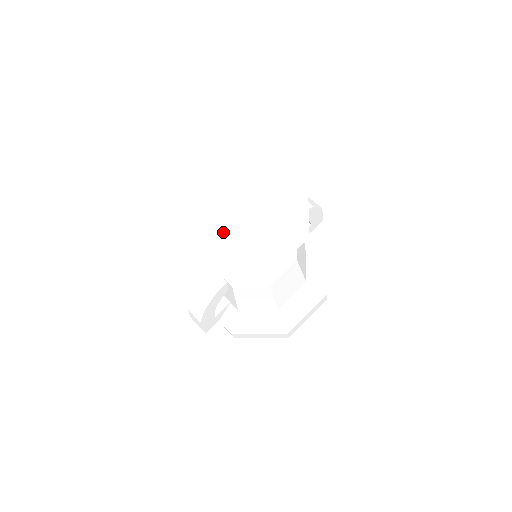
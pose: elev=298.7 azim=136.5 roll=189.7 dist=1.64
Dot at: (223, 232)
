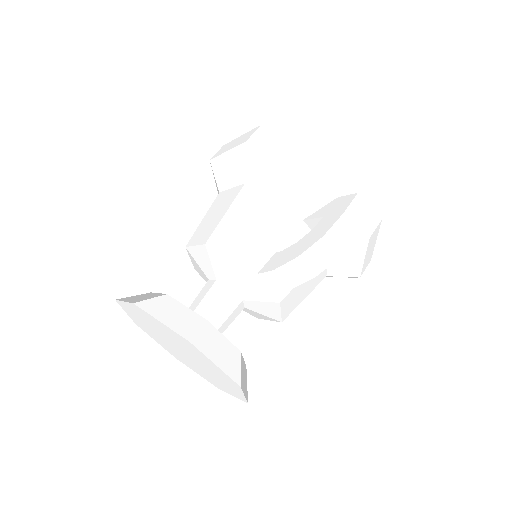
Dot at: (170, 347)
